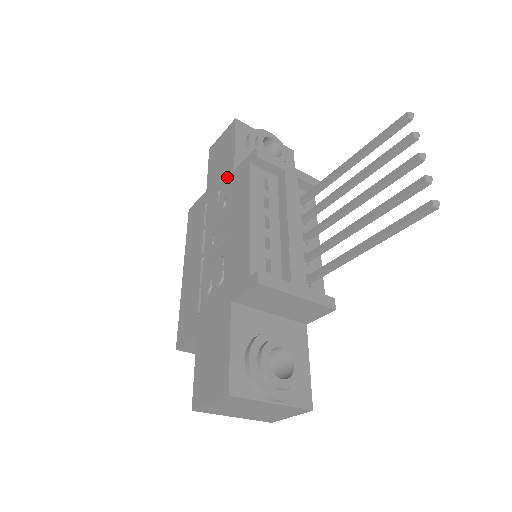
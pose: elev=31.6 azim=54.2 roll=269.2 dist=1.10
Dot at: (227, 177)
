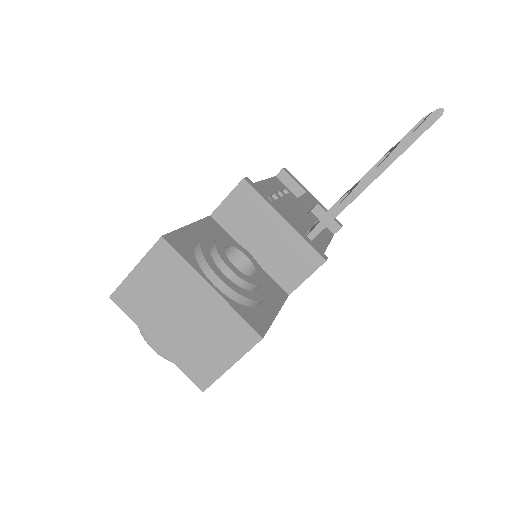
Dot at: occluded
